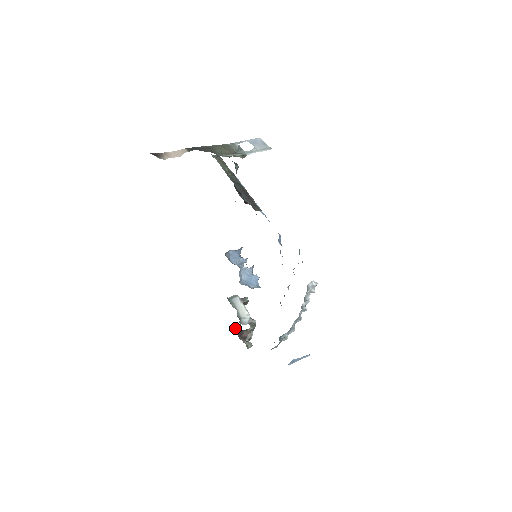
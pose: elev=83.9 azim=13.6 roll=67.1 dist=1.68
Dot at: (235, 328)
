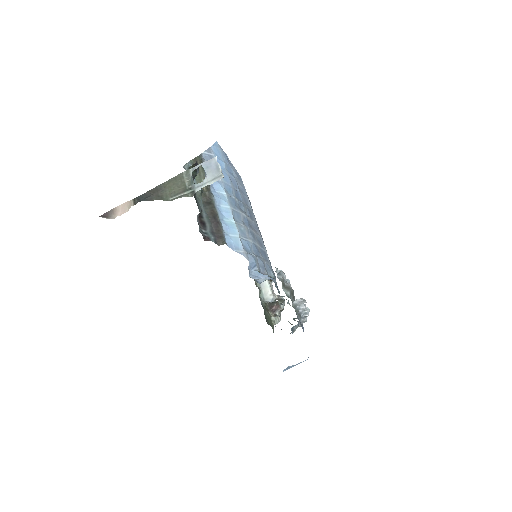
Dot at: occluded
